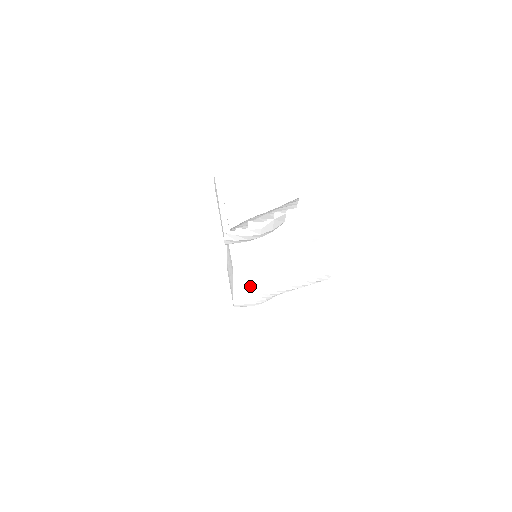
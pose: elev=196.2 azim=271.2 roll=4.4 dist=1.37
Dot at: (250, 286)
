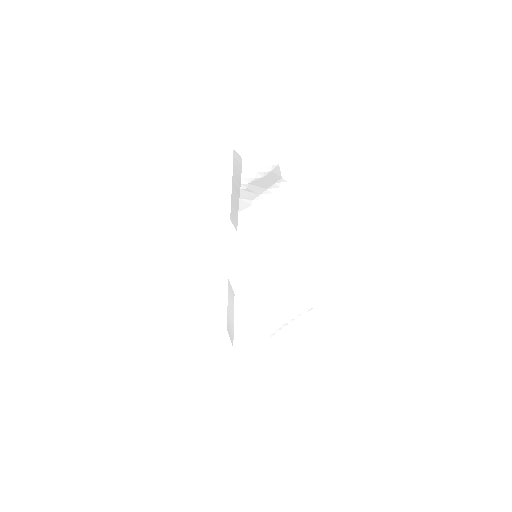
Dot at: (249, 315)
